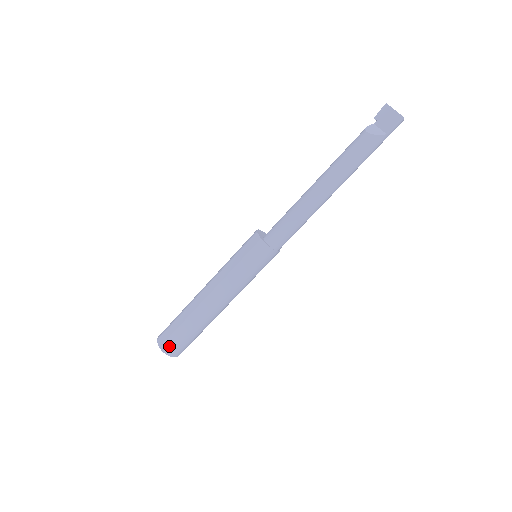
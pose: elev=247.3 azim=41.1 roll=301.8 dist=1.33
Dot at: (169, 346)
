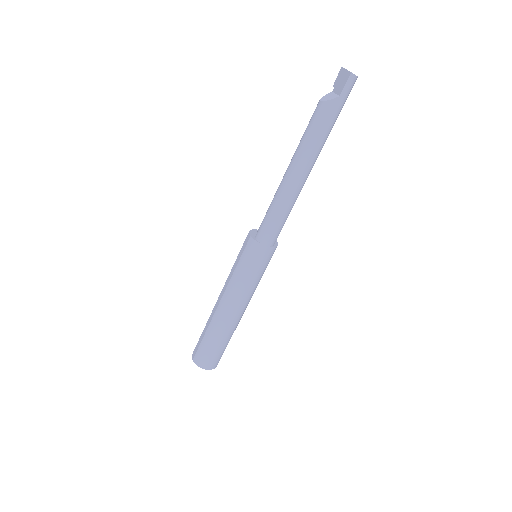
Dot at: (199, 358)
